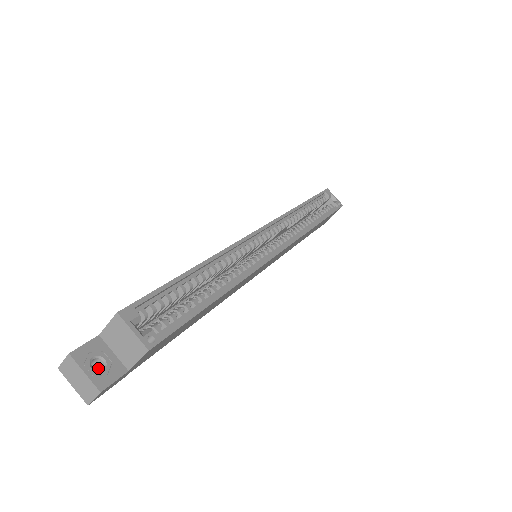
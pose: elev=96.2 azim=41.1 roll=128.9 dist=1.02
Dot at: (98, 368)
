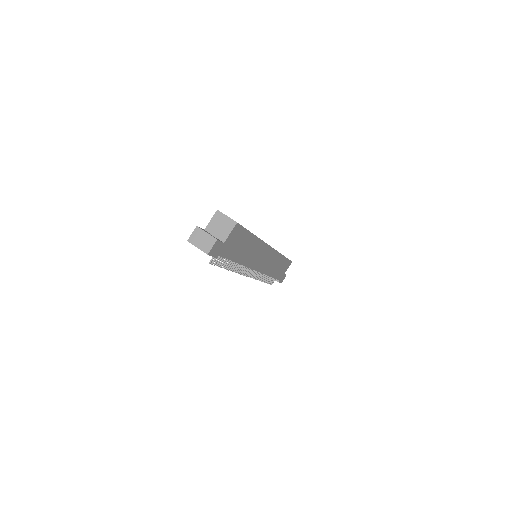
Dot at: occluded
